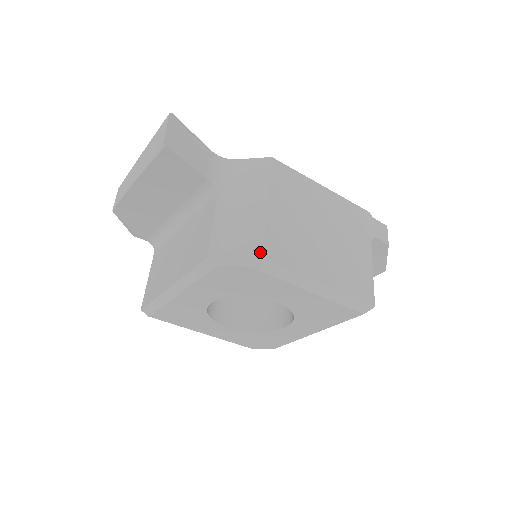
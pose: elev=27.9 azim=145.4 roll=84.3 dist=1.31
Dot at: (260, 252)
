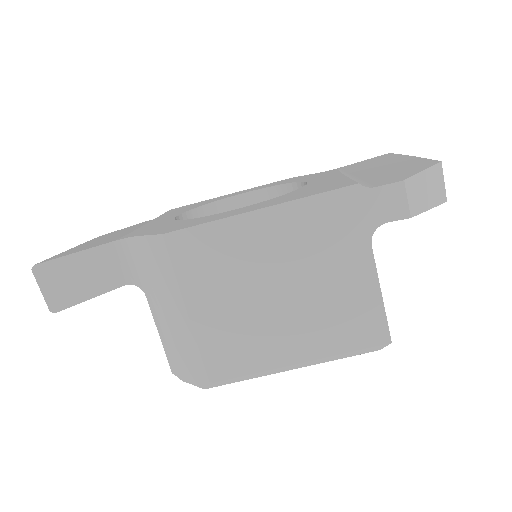
Dot at: (205, 375)
